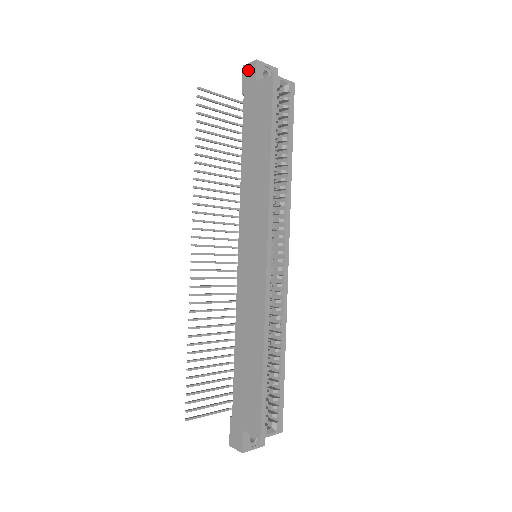
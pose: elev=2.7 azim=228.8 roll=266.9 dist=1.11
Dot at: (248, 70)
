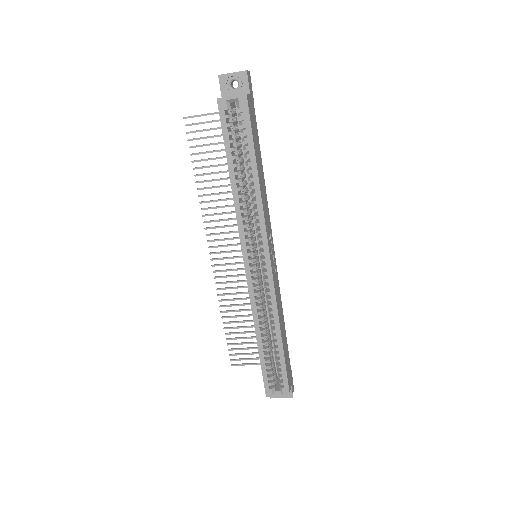
Dot at: occluded
